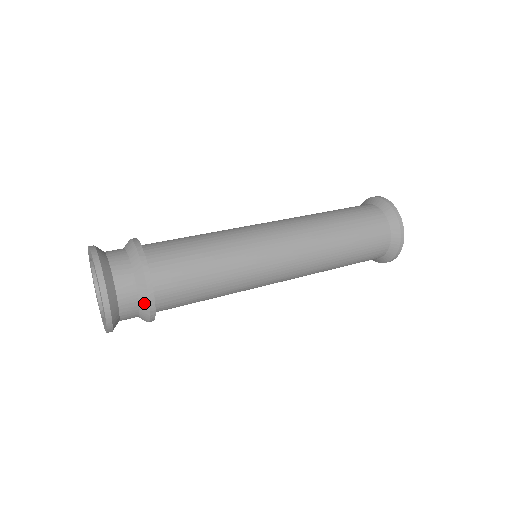
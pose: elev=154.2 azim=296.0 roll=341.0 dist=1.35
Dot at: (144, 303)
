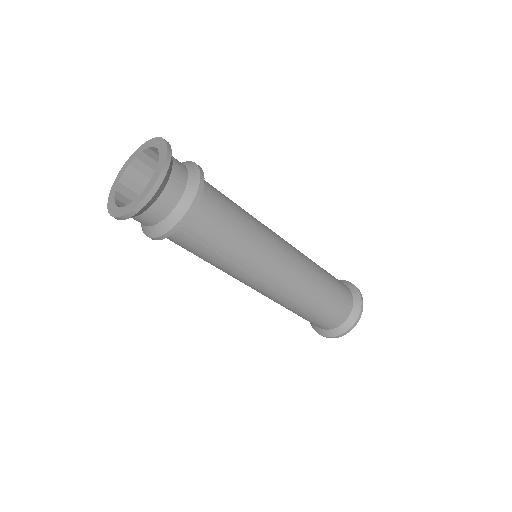
Dot at: (184, 205)
